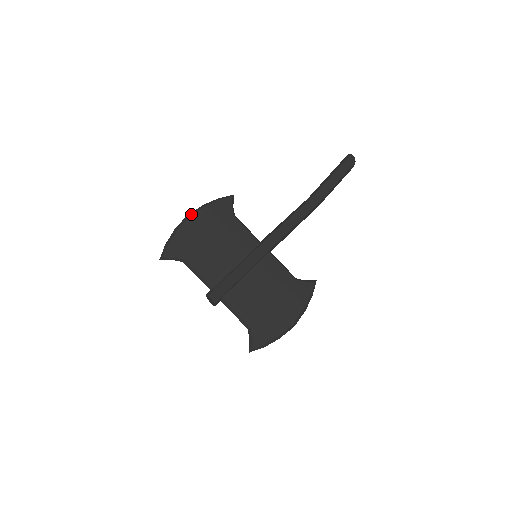
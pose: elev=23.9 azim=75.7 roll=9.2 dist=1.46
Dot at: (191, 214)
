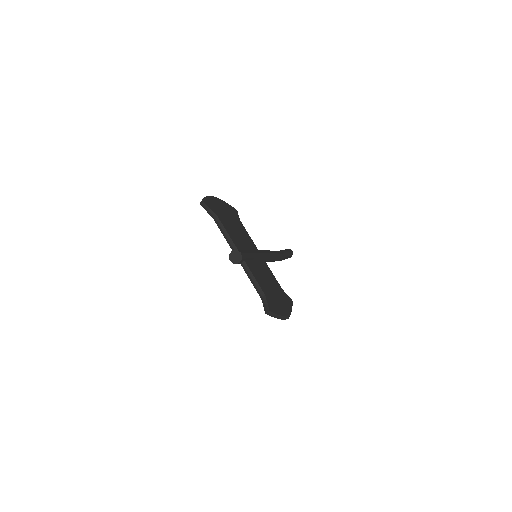
Dot at: occluded
